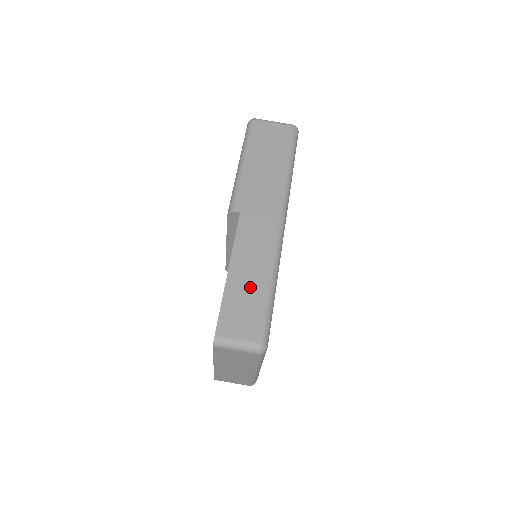
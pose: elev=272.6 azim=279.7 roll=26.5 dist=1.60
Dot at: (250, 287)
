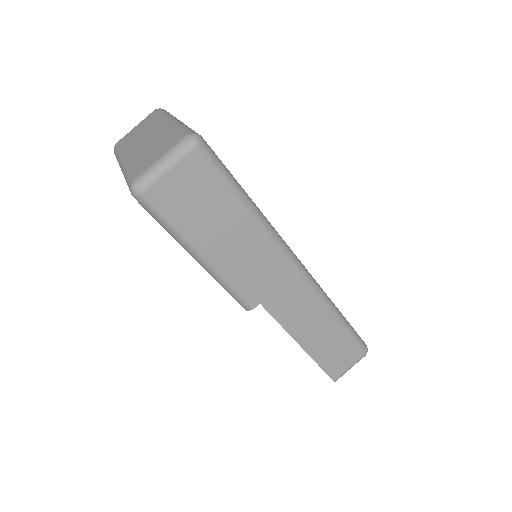
Dot at: (327, 338)
